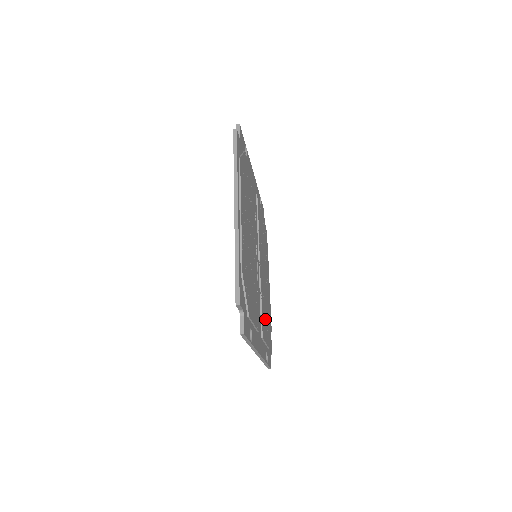
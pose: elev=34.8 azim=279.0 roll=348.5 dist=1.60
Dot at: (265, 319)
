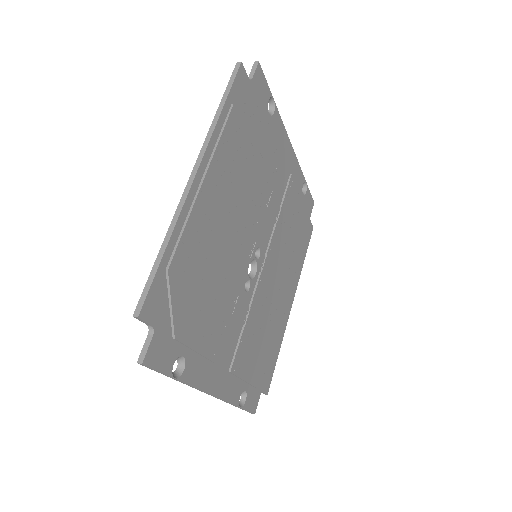
Dot at: (254, 346)
